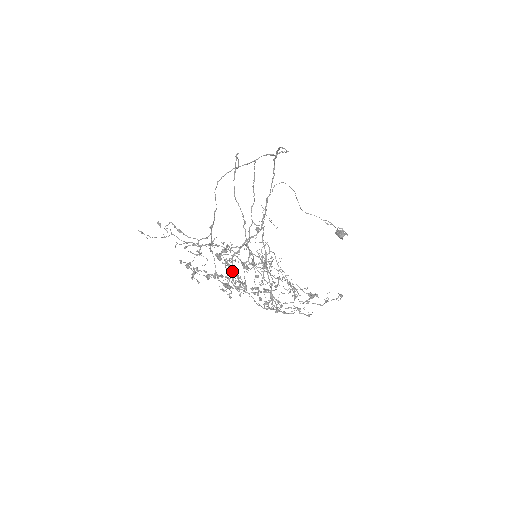
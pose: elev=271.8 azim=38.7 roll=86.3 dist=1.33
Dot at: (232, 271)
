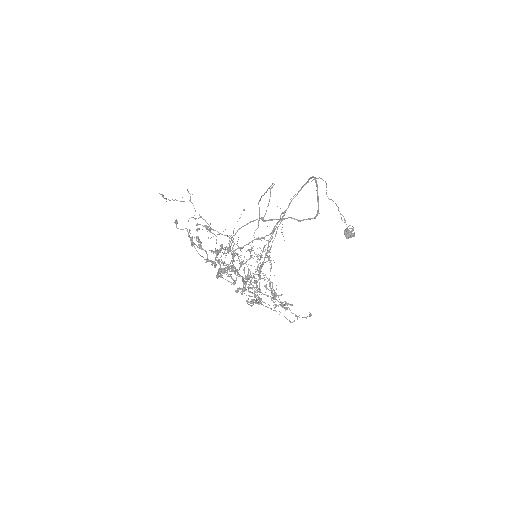
Dot at: occluded
